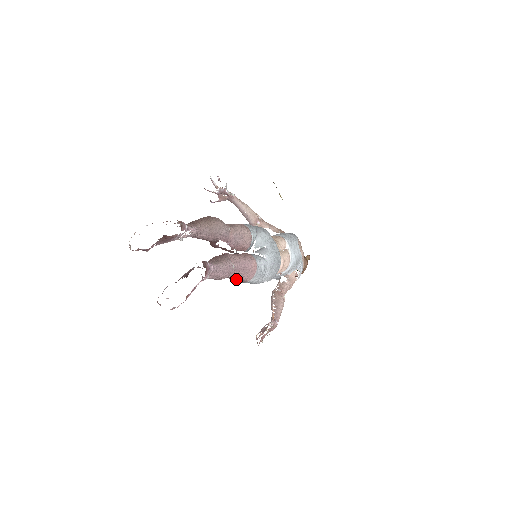
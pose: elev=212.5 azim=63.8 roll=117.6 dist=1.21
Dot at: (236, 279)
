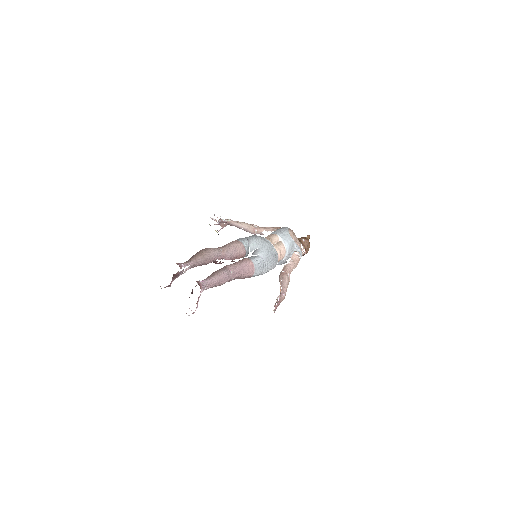
Dot at: (242, 278)
